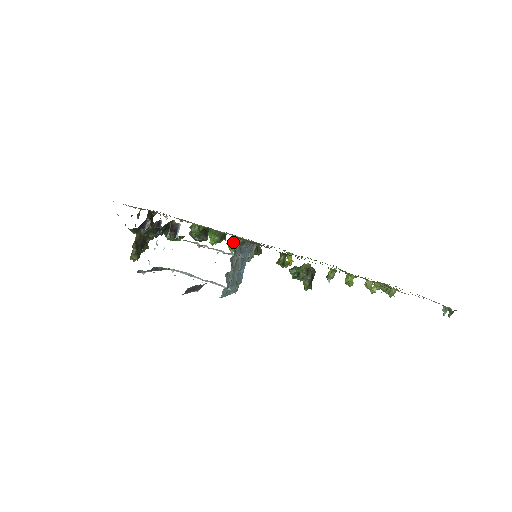
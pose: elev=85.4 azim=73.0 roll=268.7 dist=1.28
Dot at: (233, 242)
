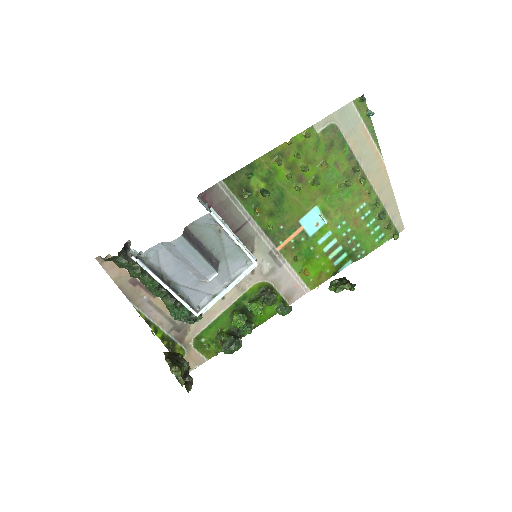
Dot at: (251, 302)
